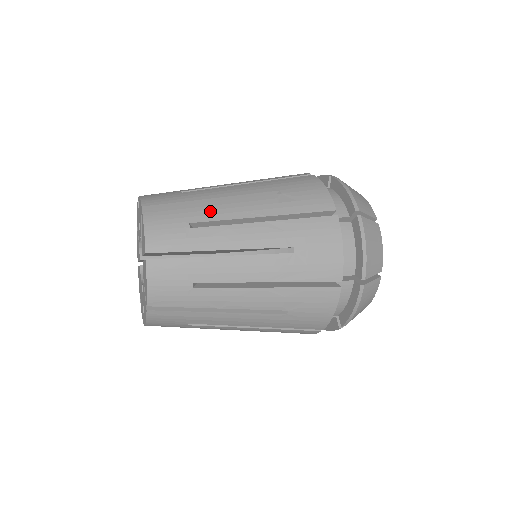
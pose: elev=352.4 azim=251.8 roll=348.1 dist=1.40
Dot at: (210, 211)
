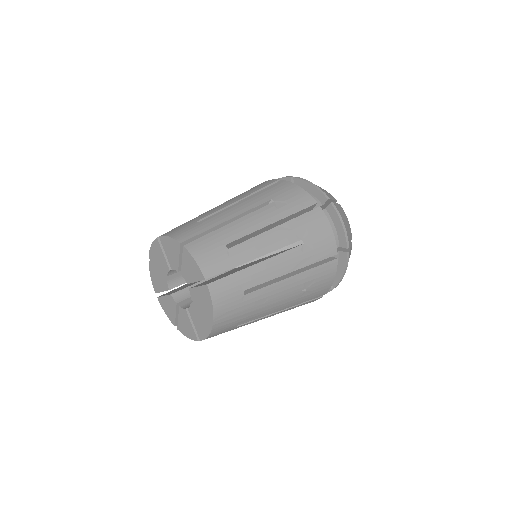
Dot at: (234, 231)
